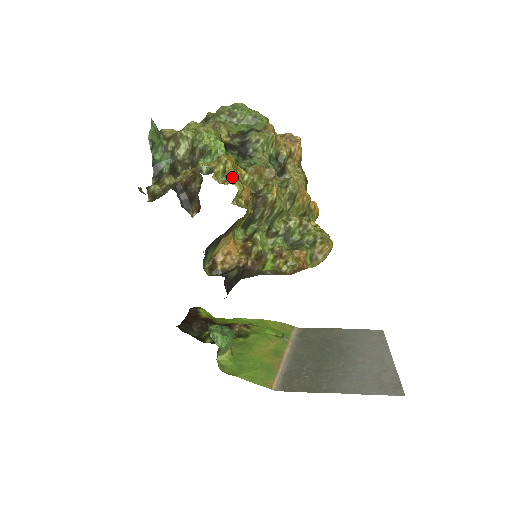
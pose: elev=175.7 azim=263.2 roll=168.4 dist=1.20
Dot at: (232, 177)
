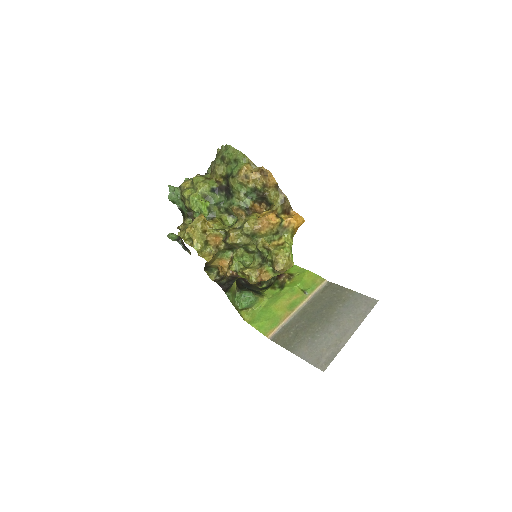
Dot at: (193, 242)
